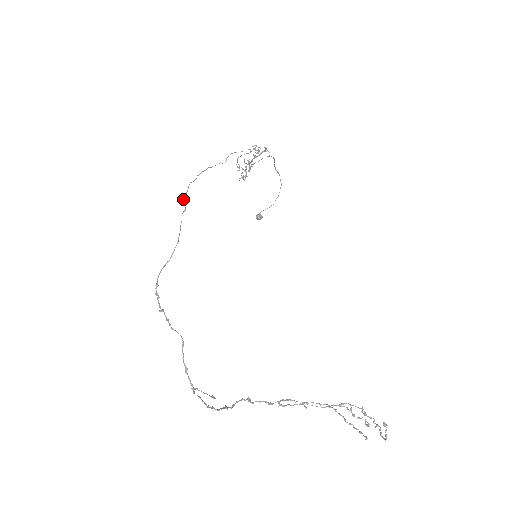
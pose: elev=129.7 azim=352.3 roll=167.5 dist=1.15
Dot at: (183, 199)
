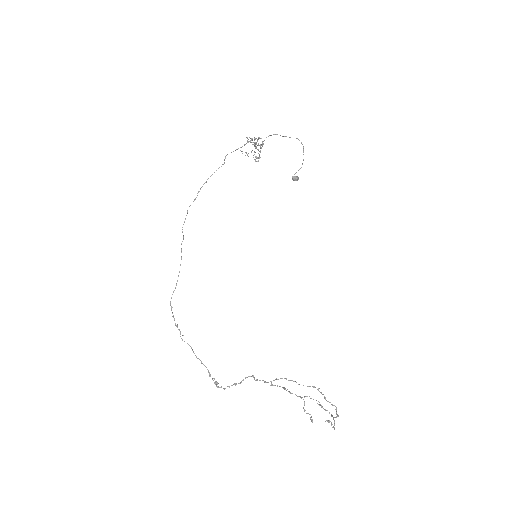
Dot at: occluded
